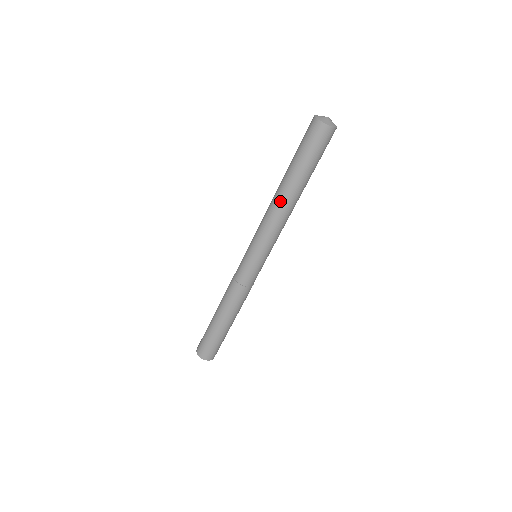
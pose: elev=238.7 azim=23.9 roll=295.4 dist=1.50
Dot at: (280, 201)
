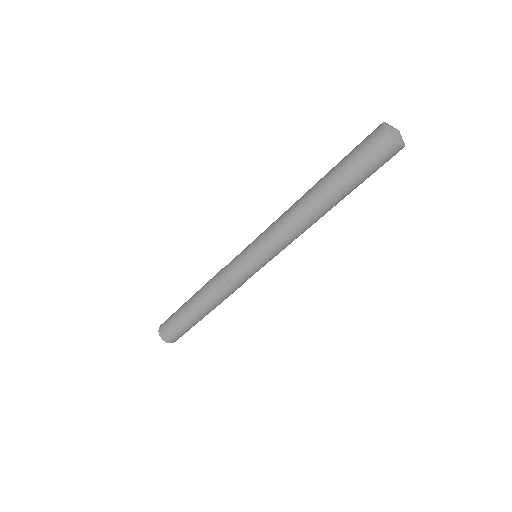
Dot at: (301, 202)
